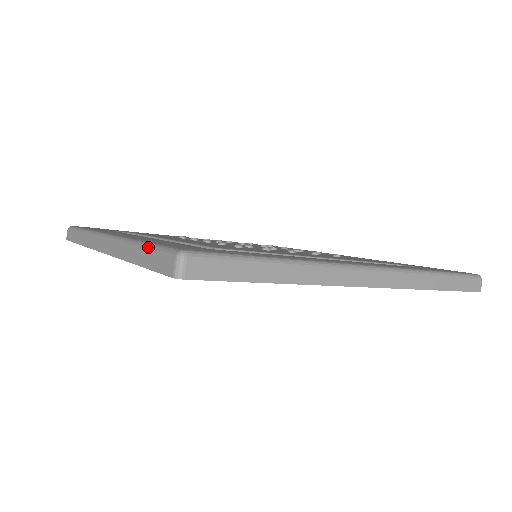
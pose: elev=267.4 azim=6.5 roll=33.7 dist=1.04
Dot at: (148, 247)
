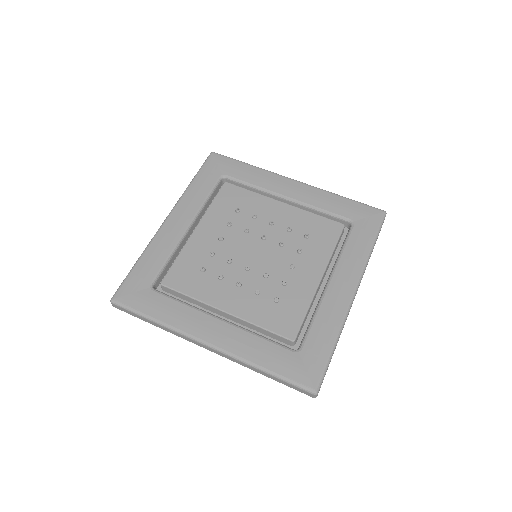
Dot at: (128, 273)
